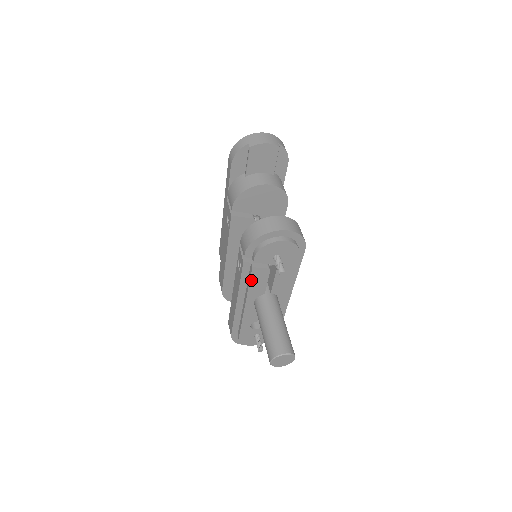
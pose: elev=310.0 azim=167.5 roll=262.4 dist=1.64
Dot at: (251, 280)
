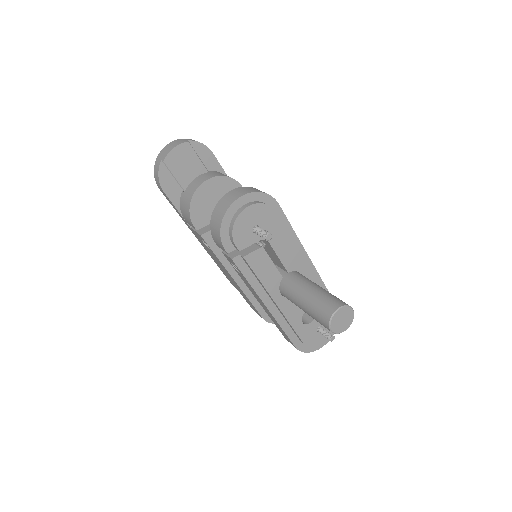
Dot at: (255, 272)
